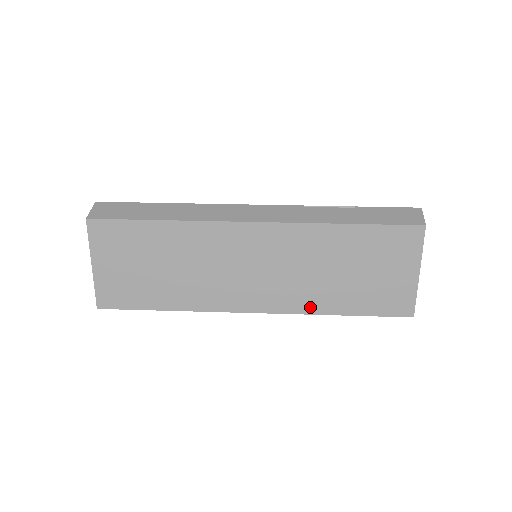
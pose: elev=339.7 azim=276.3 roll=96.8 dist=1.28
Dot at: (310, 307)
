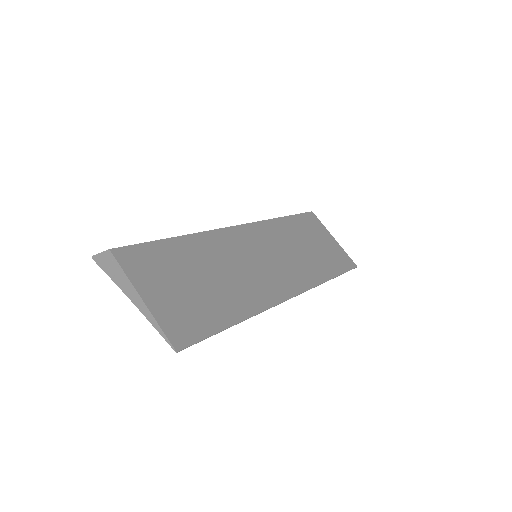
Dot at: (315, 279)
